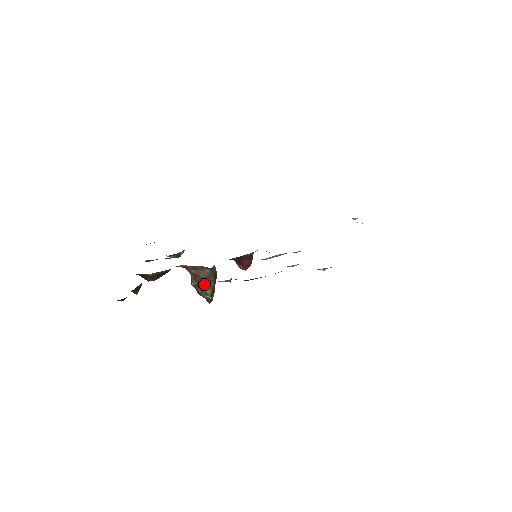
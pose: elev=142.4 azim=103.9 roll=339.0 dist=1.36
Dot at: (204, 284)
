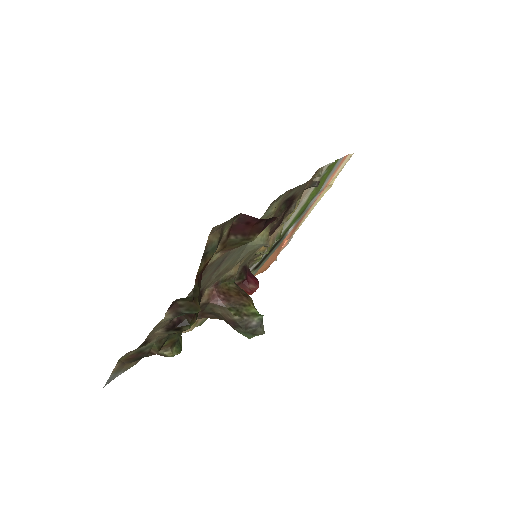
Dot at: (243, 303)
